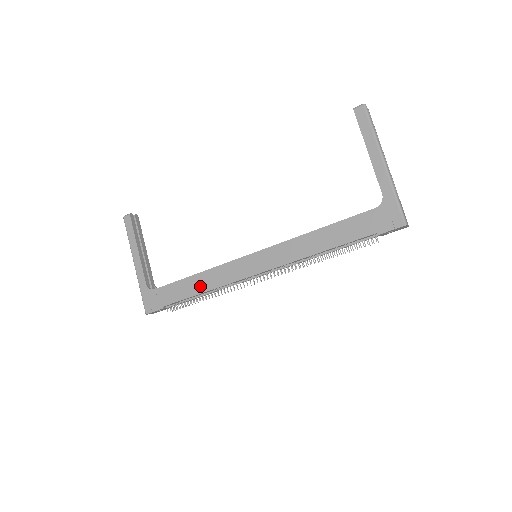
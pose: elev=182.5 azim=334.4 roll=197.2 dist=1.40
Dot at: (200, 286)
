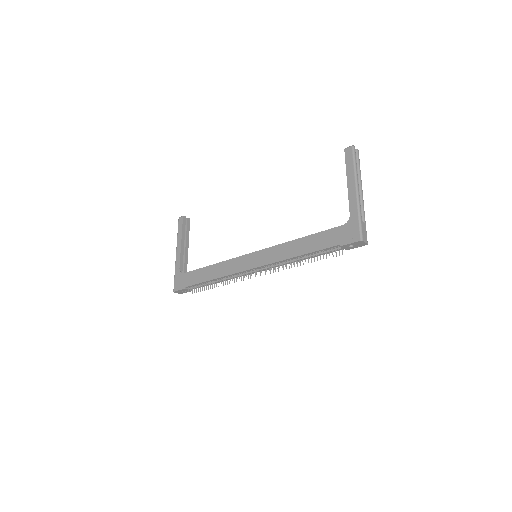
Dot at: (213, 274)
